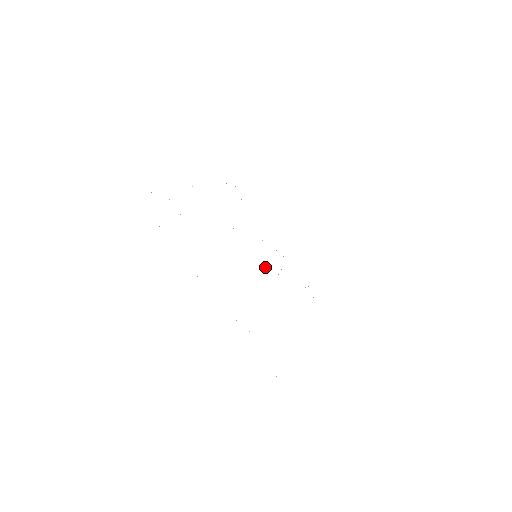
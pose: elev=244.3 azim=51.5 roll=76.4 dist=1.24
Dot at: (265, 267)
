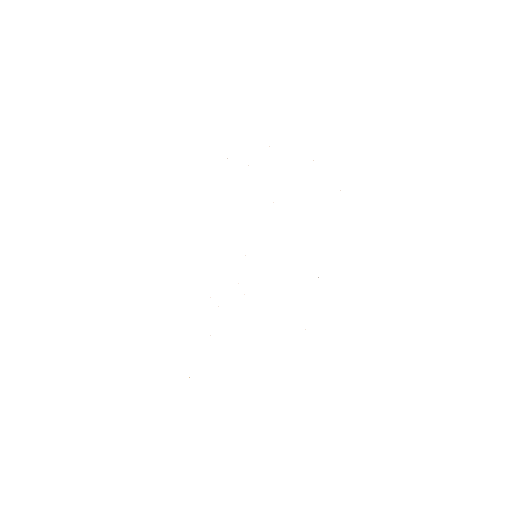
Dot at: occluded
